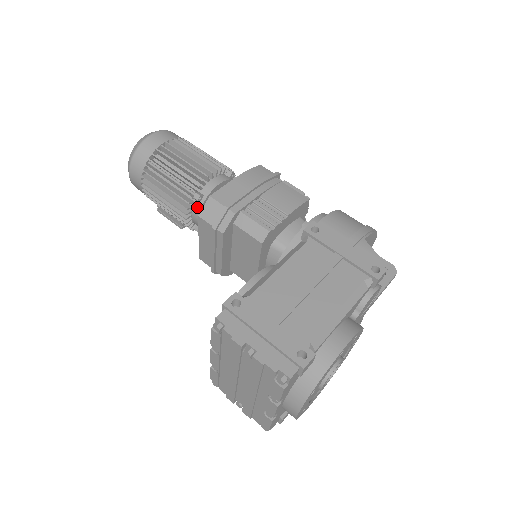
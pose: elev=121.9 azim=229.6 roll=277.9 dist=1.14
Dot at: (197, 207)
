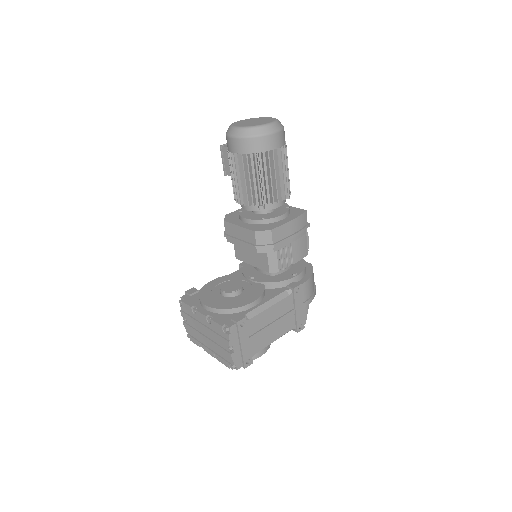
Dot at: (255, 208)
